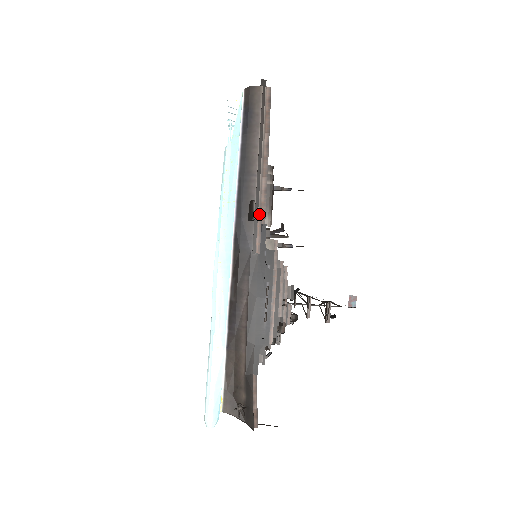
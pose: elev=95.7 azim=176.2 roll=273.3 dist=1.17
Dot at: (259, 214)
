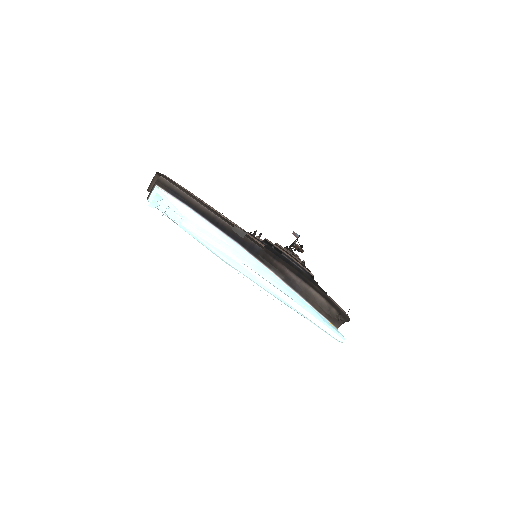
Dot at: occluded
